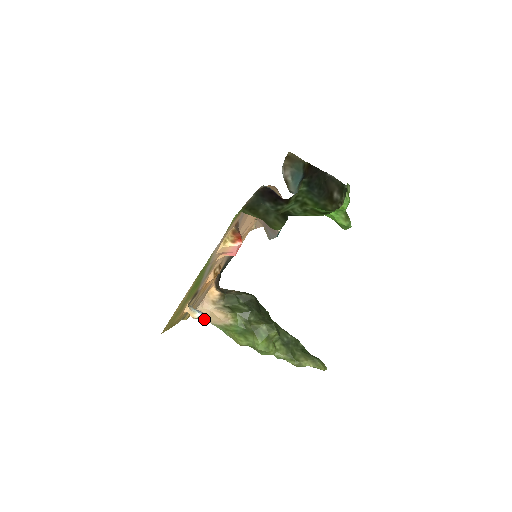
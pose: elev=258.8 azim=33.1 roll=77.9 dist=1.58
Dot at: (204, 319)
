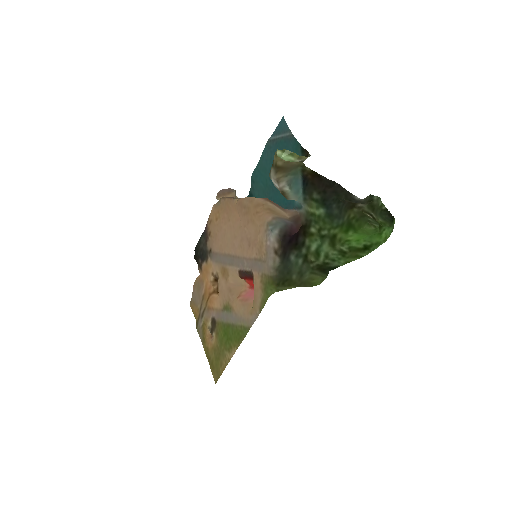
Dot at: occluded
